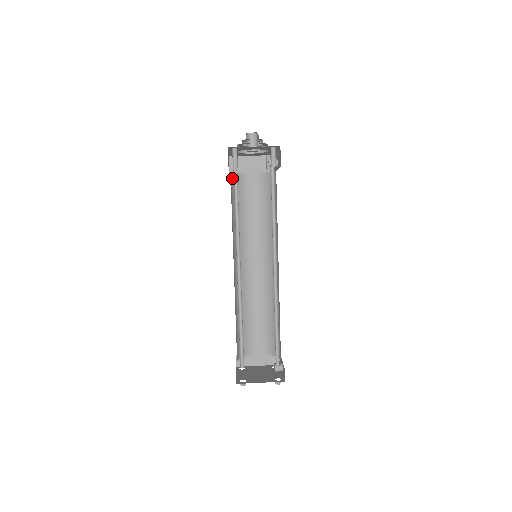
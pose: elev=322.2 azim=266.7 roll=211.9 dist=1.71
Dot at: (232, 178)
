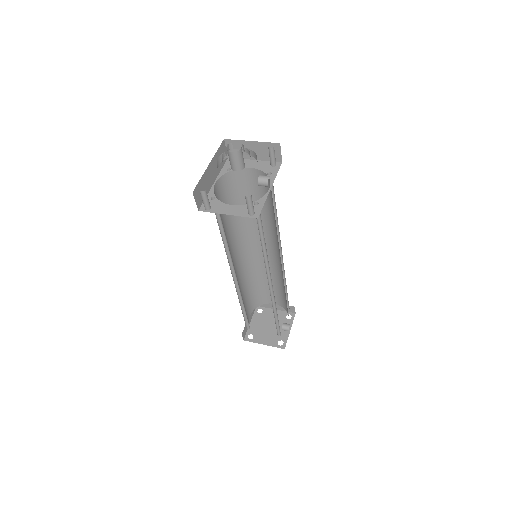
Dot at: (222, 182)
